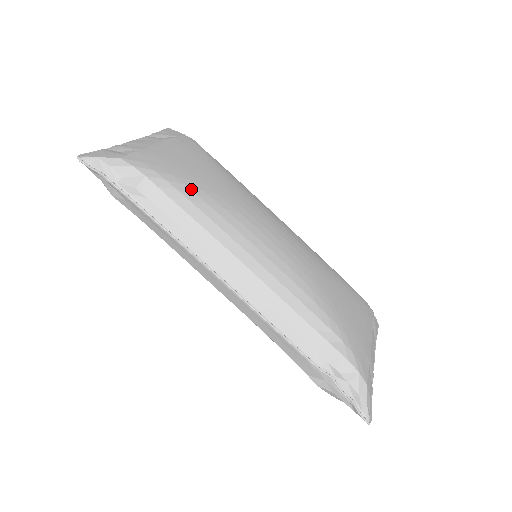
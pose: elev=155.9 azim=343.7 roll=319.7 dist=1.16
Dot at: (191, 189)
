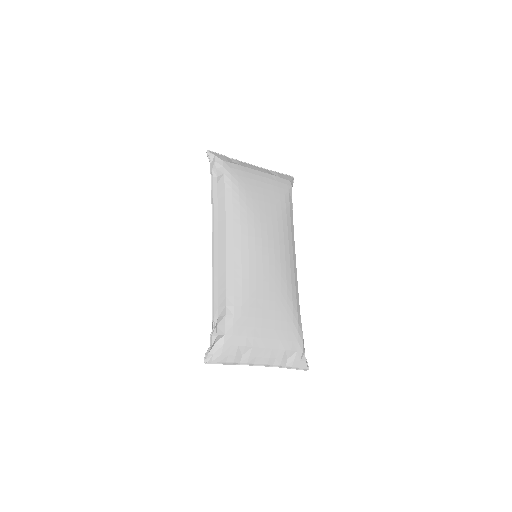
Dot at: (240, 193)
